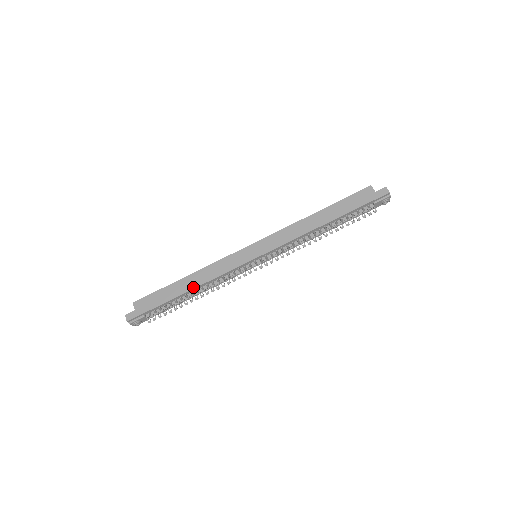
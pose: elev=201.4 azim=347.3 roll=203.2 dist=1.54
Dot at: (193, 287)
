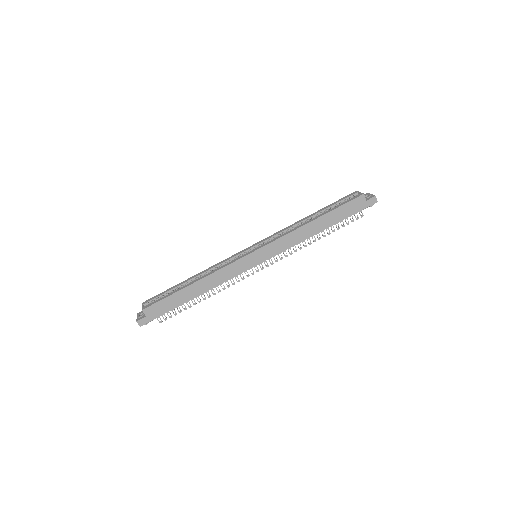
Dot at: (202, 292)
